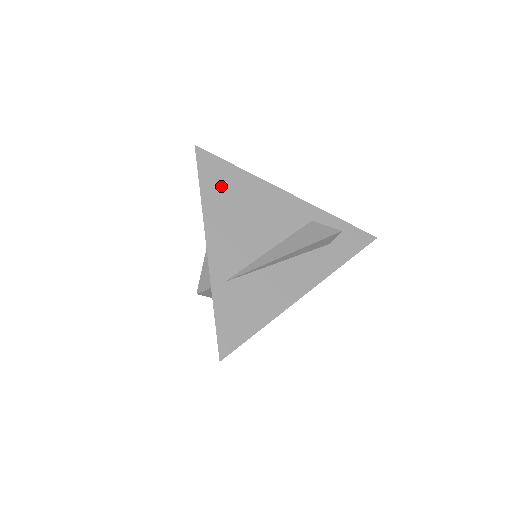
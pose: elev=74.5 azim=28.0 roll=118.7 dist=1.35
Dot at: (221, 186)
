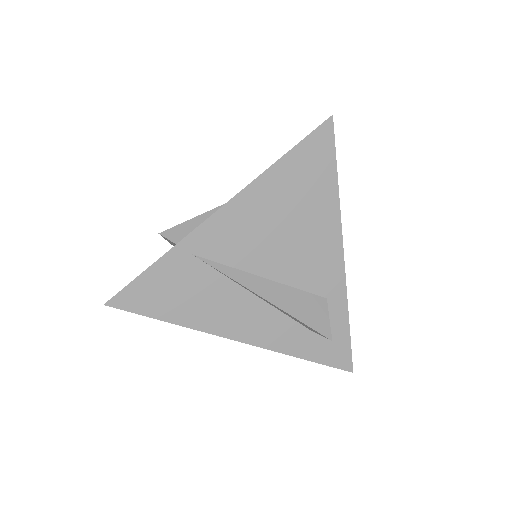
Dot at: (301, 178)
